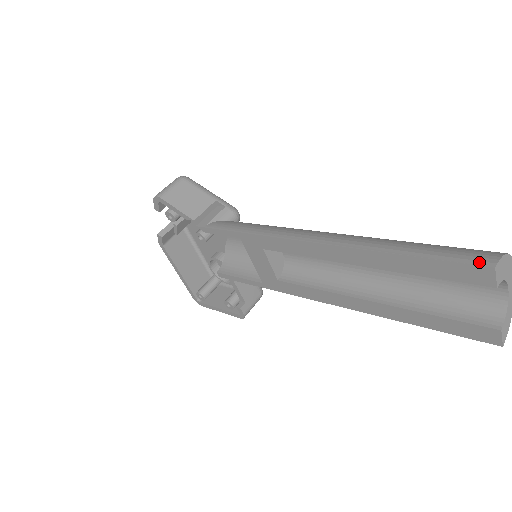
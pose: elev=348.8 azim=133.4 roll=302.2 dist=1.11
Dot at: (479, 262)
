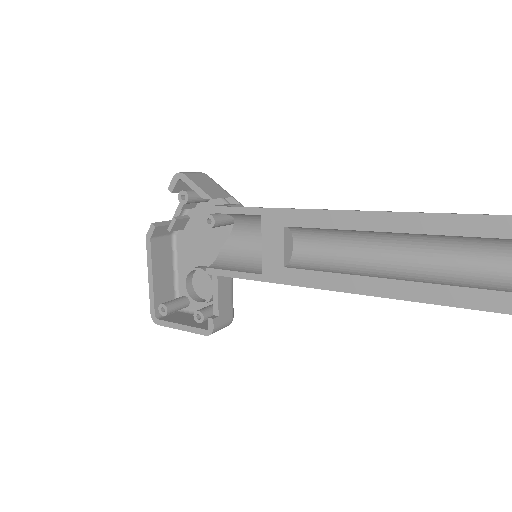
Dot at: out of frame
